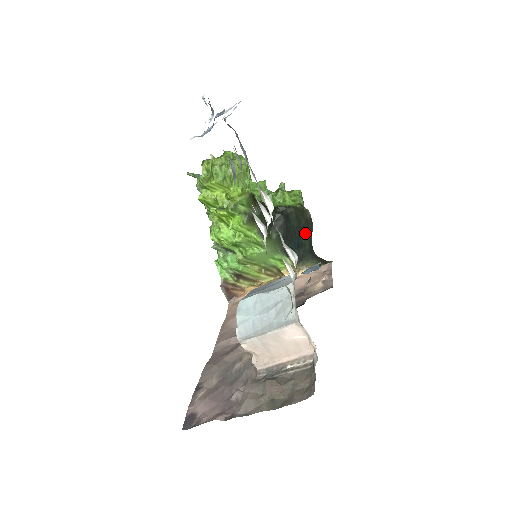
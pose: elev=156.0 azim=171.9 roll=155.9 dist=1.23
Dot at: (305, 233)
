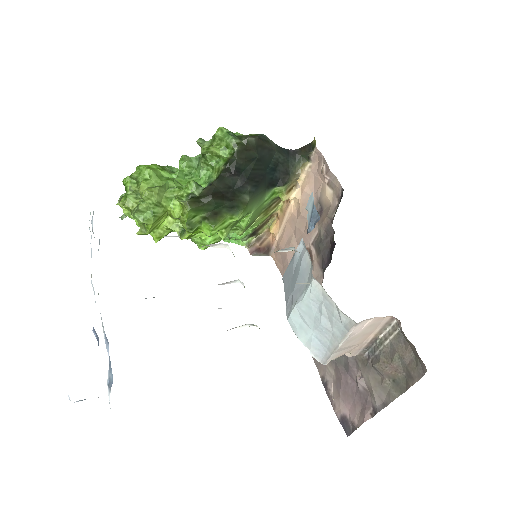
Dot at: (267, 154)
